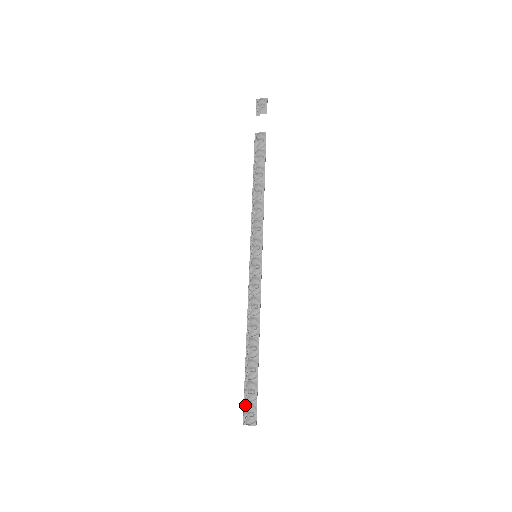
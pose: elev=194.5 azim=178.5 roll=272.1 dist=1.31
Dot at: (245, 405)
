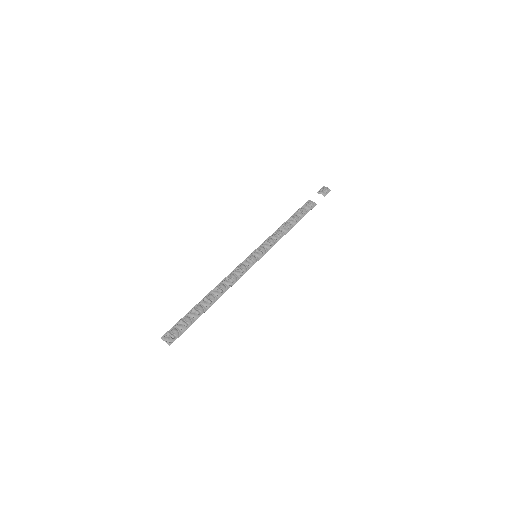
Dot at: (173, 328)
